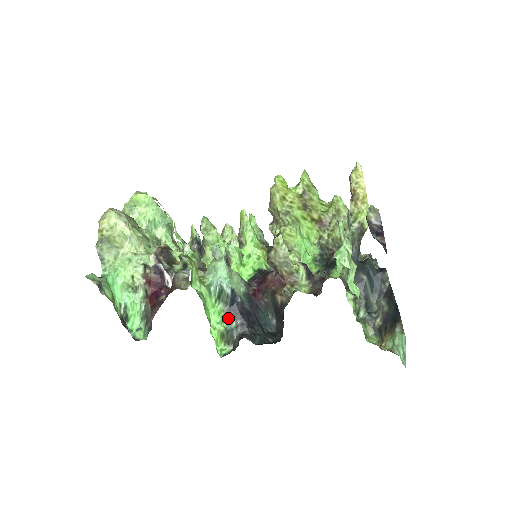
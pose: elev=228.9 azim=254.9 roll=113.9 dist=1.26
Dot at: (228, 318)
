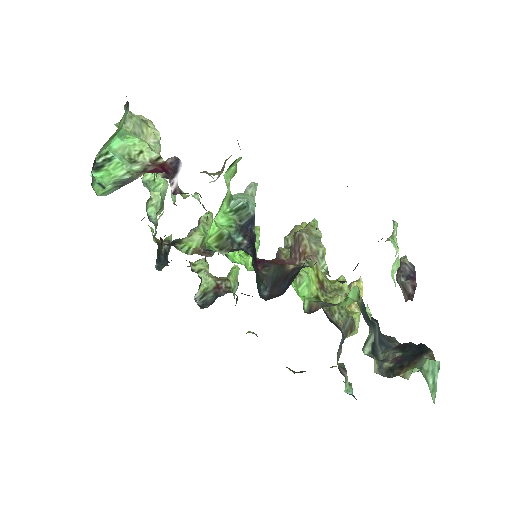
Dot at: (237, 229)
